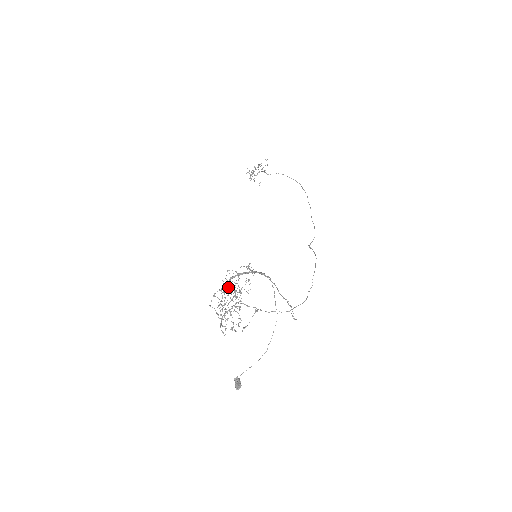
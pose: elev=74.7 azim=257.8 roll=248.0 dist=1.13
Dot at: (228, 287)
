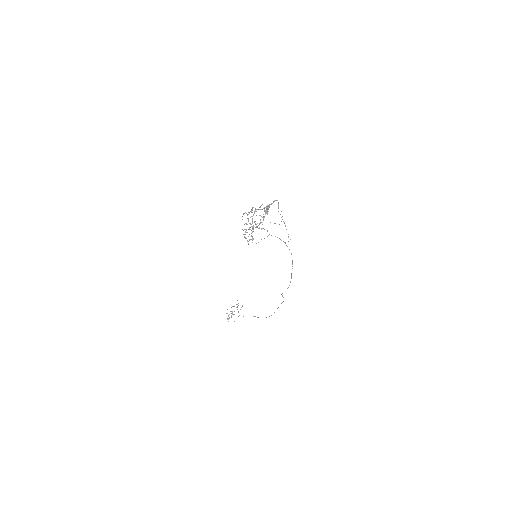
Dot at: (254, 211)
